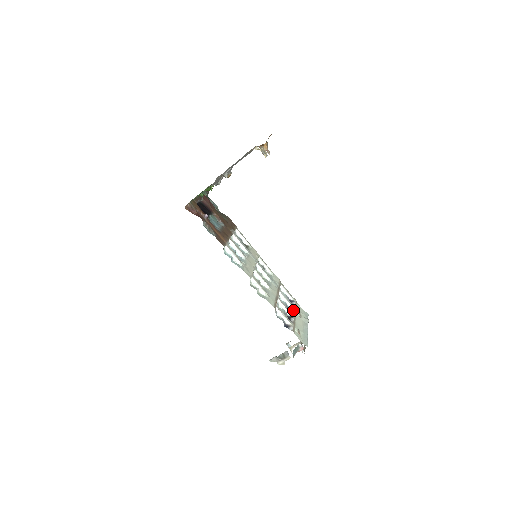
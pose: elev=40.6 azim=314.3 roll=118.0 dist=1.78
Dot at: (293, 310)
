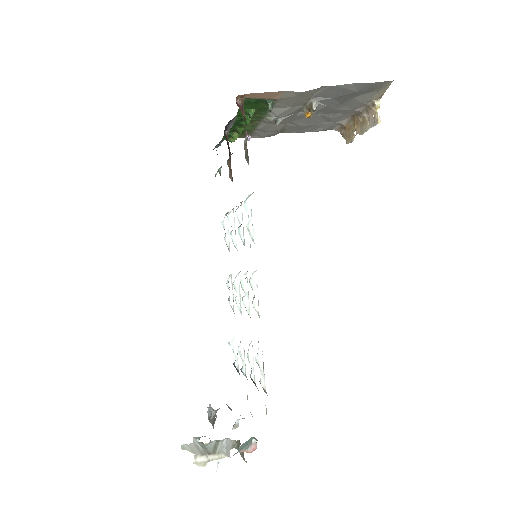
Dot at: (247, 379)
